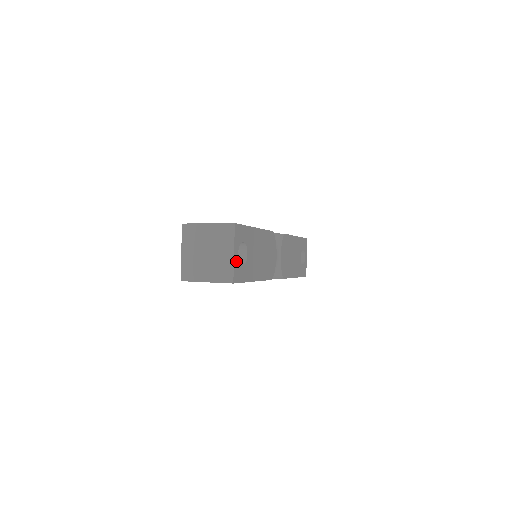
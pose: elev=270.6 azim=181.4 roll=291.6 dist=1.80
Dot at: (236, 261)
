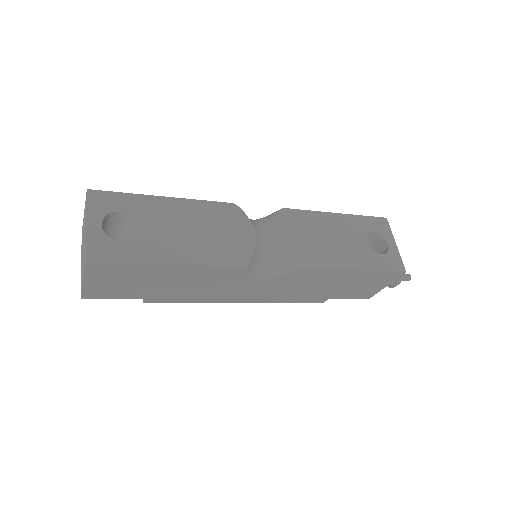
Dot at: (96, 234)
